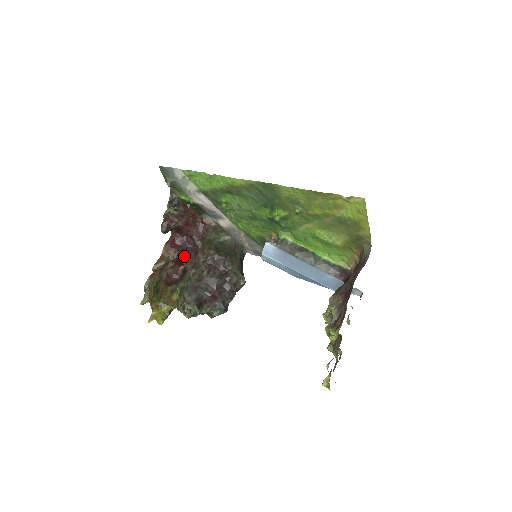
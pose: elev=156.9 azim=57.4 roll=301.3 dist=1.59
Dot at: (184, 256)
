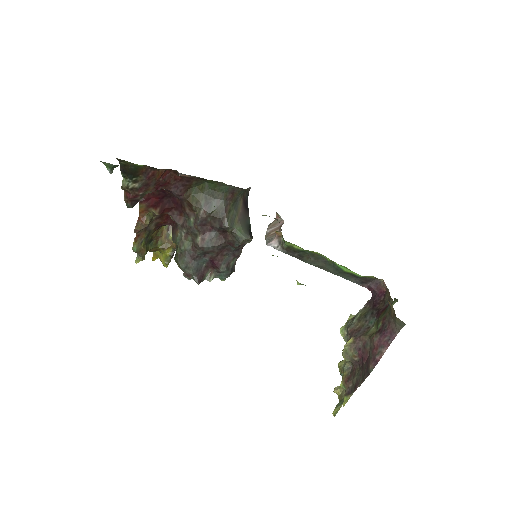
Dot at: (168, 210)
